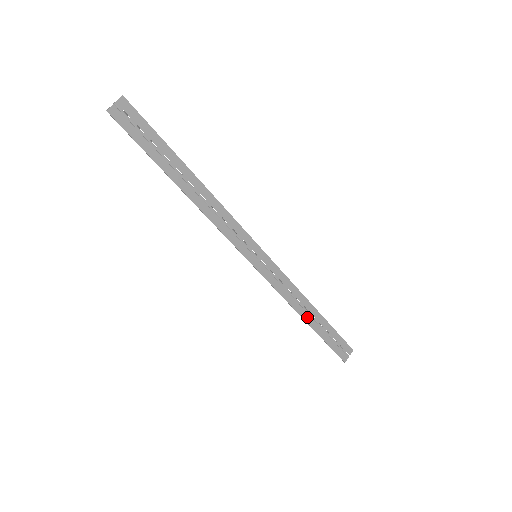
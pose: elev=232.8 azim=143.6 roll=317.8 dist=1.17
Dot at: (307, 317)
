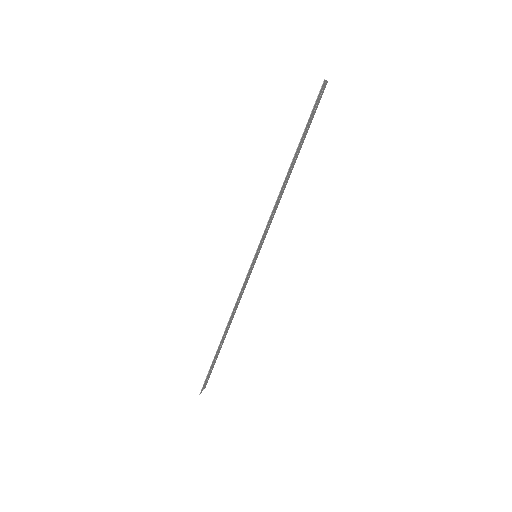
Dot at: (225, 333)
